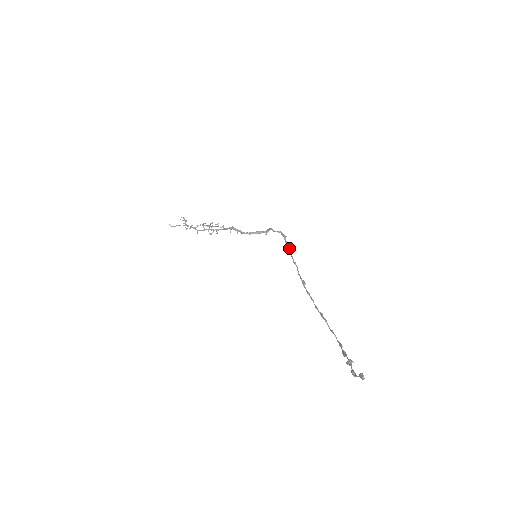
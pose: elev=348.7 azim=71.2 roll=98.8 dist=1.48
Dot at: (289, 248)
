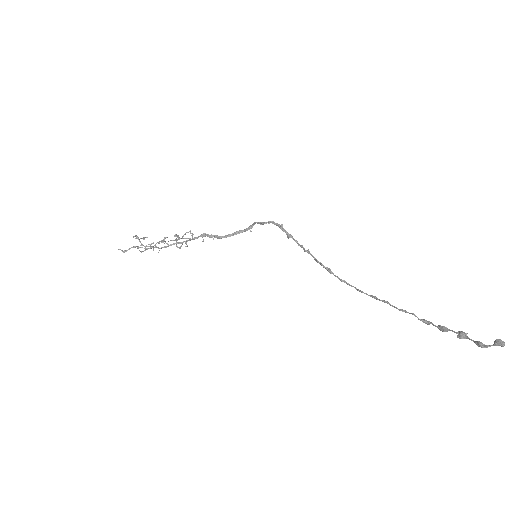
Dot at: (292, 237)
